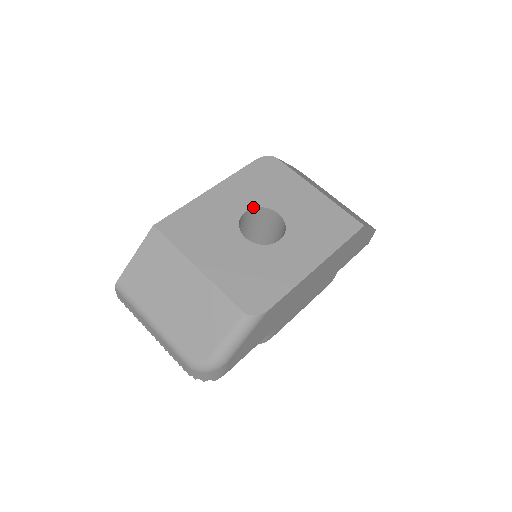
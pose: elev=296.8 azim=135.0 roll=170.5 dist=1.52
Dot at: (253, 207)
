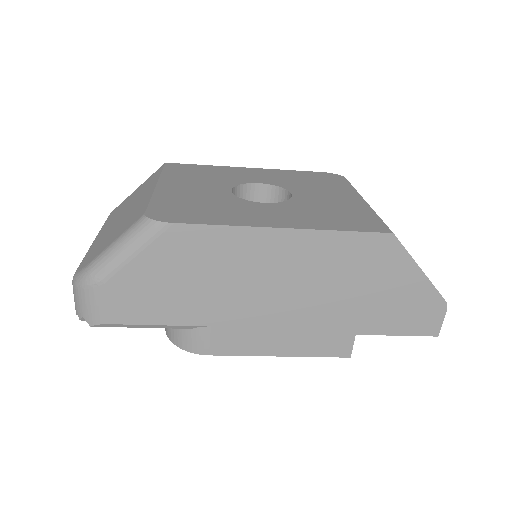
Dot at: (271, 184)
